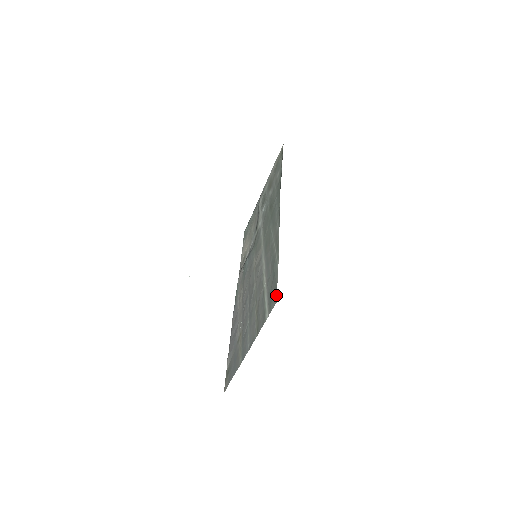
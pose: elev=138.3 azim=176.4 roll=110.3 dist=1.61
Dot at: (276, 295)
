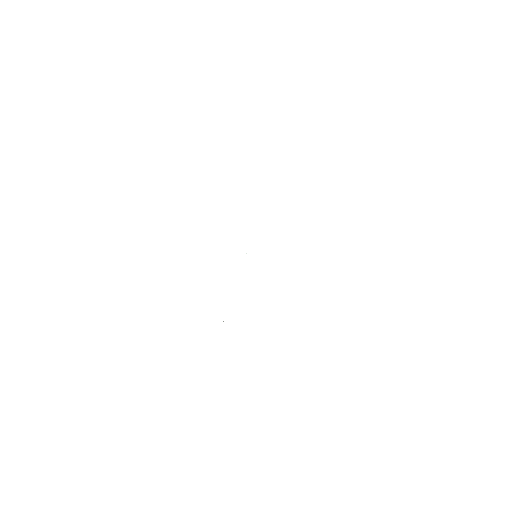
Dot at: occluded
